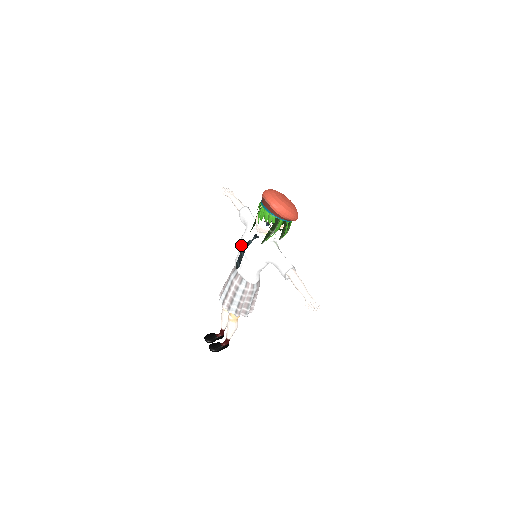
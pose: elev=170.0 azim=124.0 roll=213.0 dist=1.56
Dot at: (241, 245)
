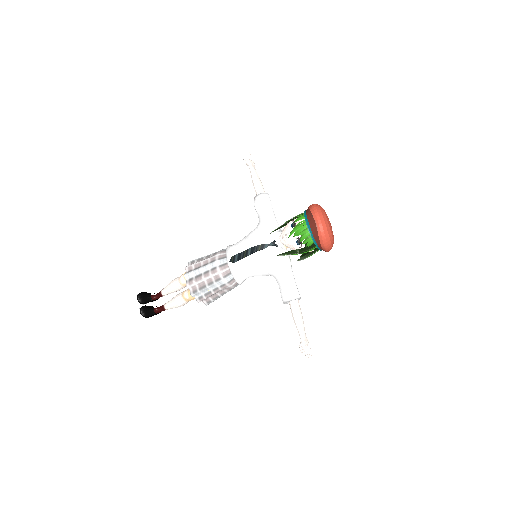
Dot at: (251, 242)
